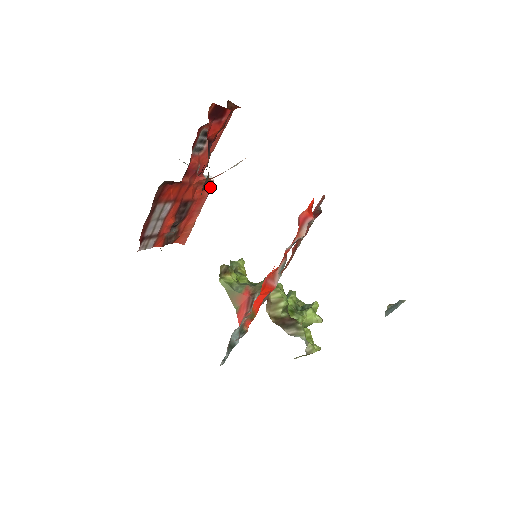
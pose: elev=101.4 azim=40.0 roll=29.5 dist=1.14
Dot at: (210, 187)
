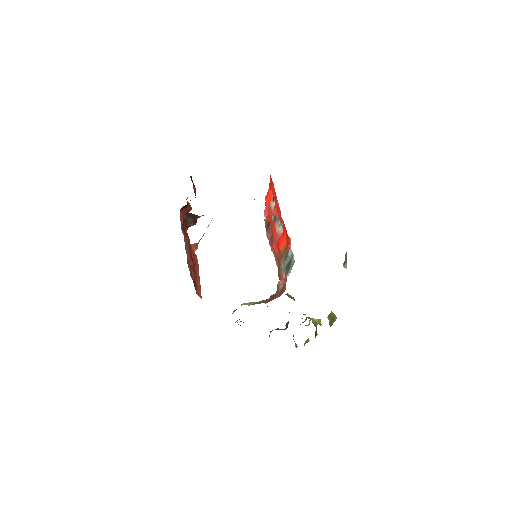
Dot at: (197, 259)
